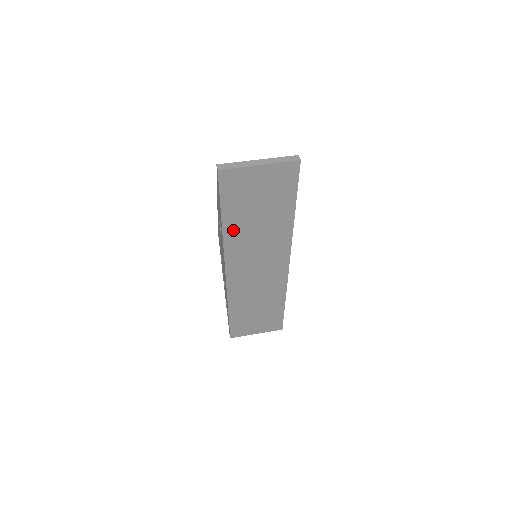
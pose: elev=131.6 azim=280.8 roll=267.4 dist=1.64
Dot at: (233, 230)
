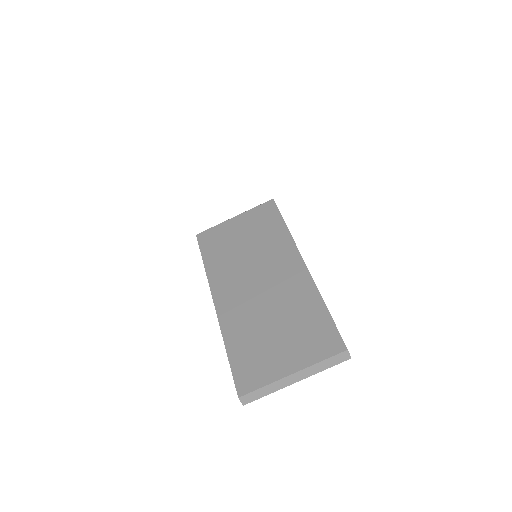
Dot at: occluded
